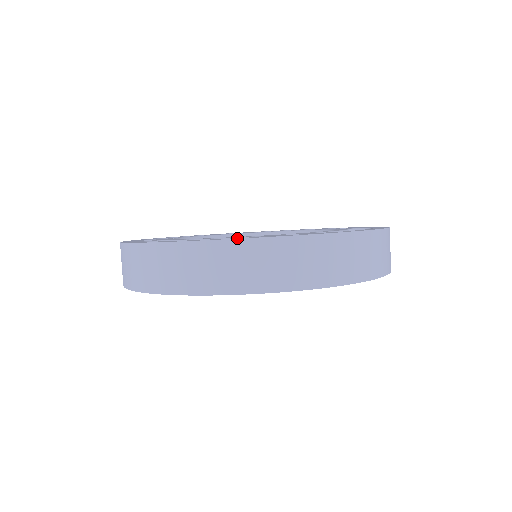
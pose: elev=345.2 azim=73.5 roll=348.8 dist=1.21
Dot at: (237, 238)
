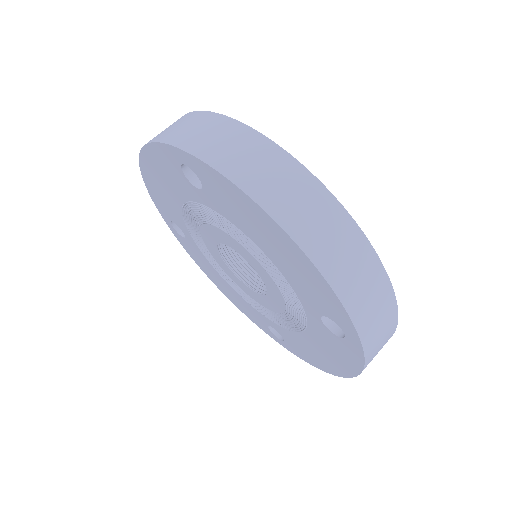
Dot at: (374, 253)
